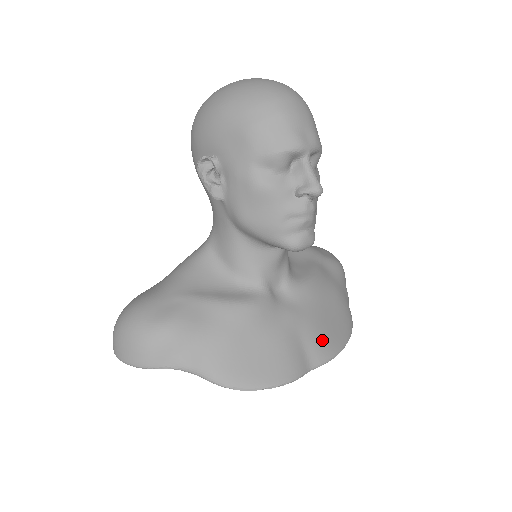
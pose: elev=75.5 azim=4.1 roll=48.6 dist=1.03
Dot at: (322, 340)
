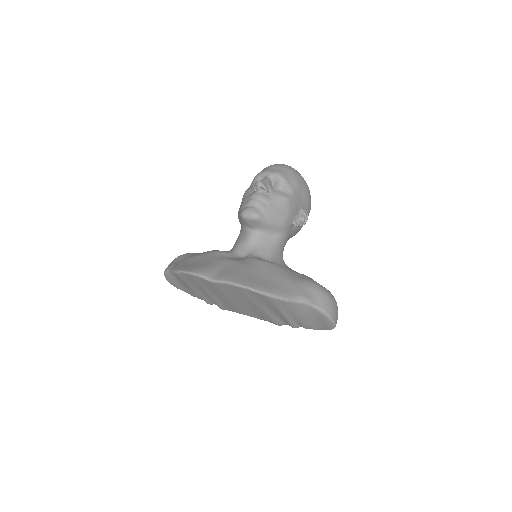
Dot at: (235, 274)
